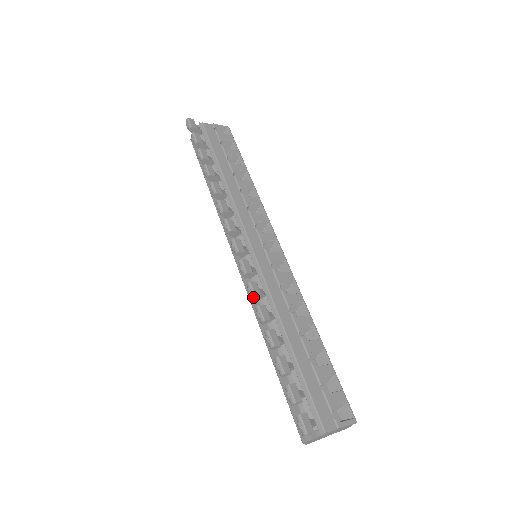
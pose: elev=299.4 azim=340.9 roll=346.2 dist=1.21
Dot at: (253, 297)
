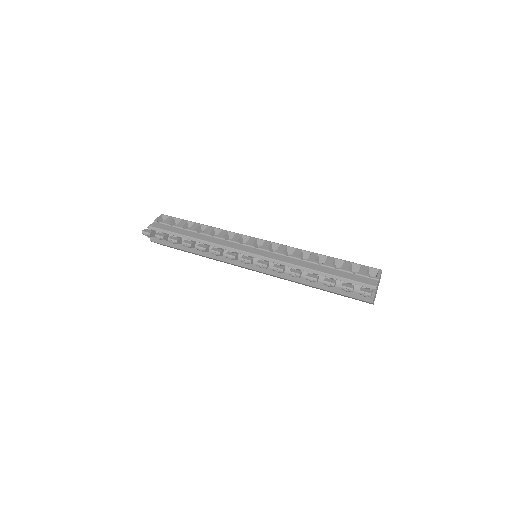
Dot at: (282, 271)
